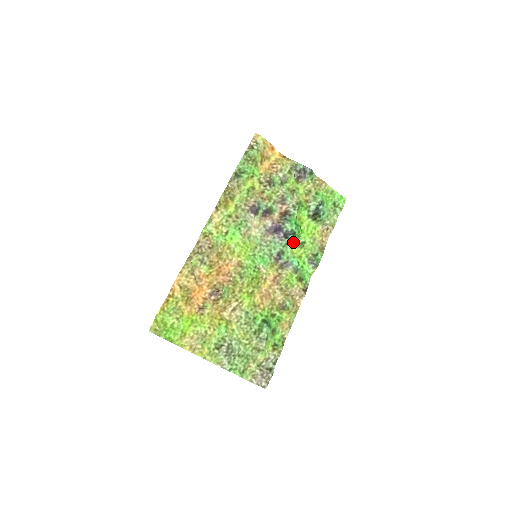
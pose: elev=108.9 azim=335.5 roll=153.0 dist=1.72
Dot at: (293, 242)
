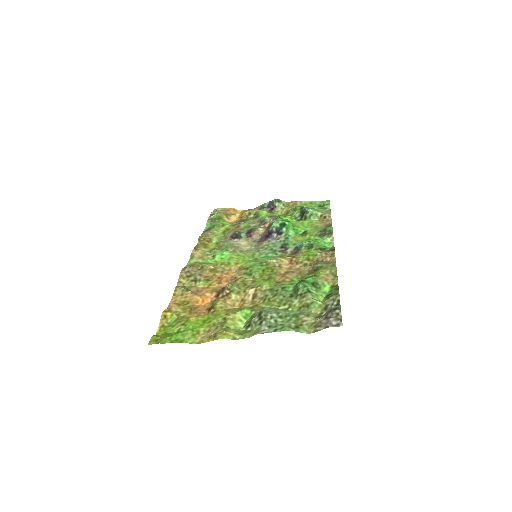
Dot at: (292, 235)
